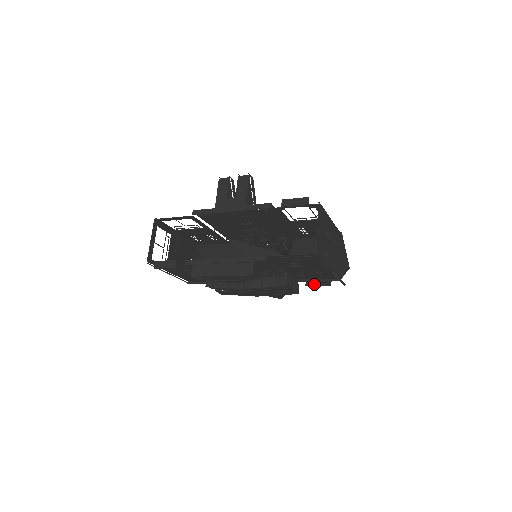
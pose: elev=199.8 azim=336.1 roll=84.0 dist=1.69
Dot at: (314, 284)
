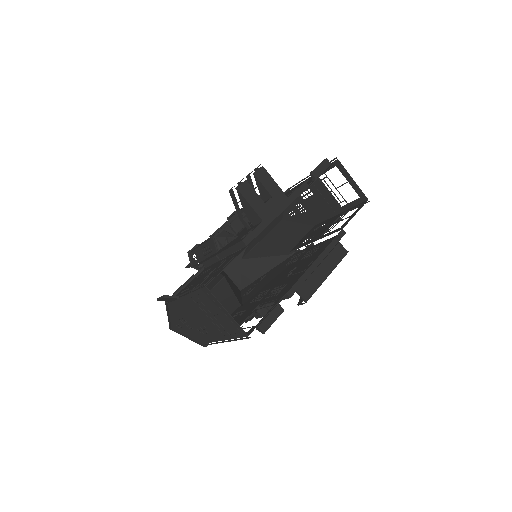
Dot at: occluded
